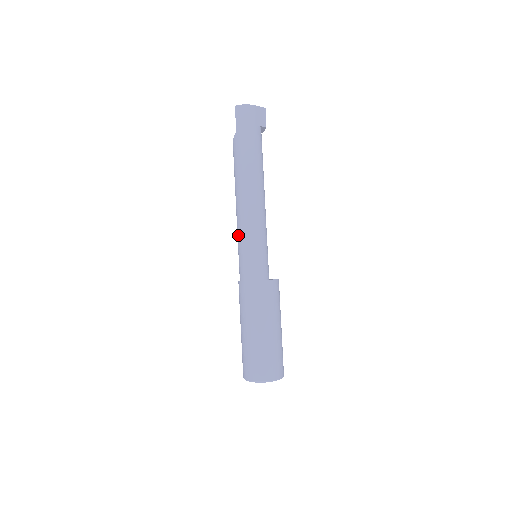
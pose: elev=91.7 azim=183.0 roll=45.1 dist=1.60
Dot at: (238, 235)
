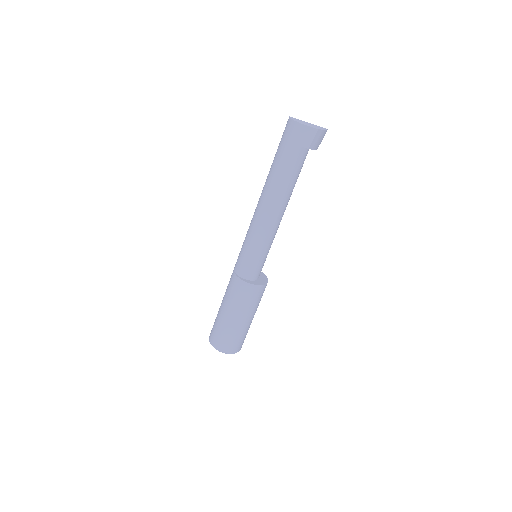
Dot at: occluded
